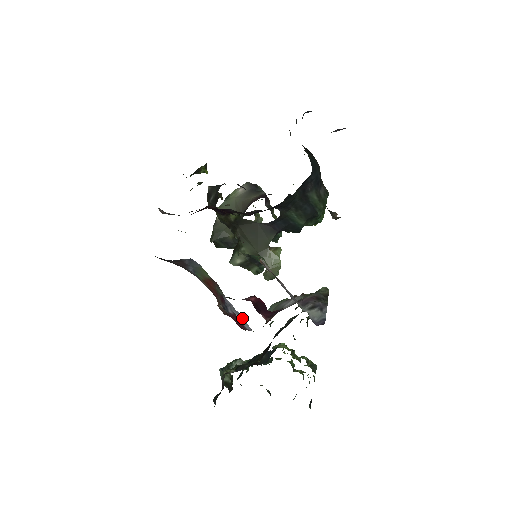
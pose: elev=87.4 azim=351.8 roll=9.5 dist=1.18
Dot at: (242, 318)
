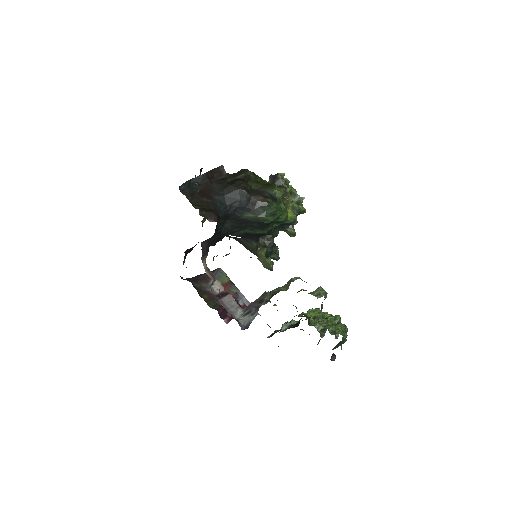
Dot at: occluded
